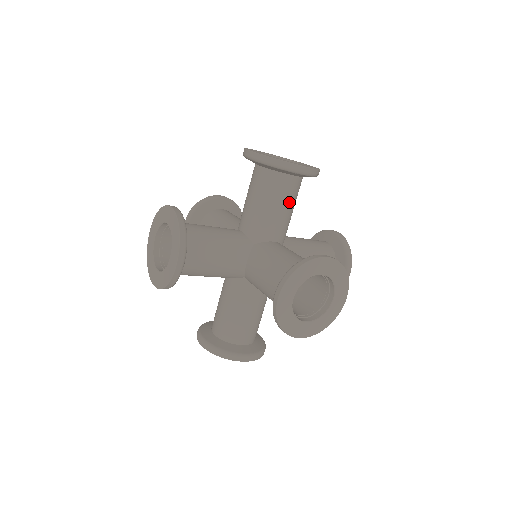
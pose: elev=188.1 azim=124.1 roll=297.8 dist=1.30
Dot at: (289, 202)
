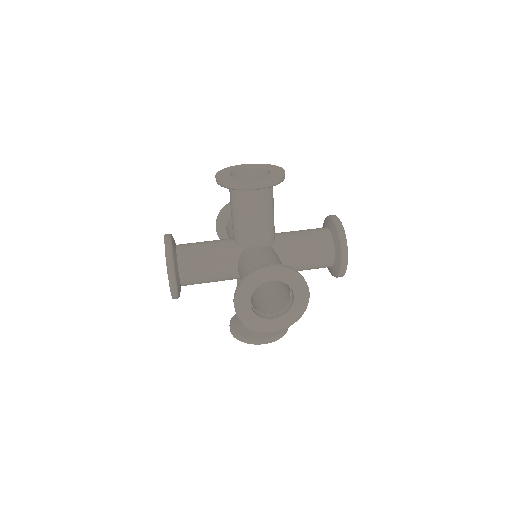
Dot at: (260, 211)
